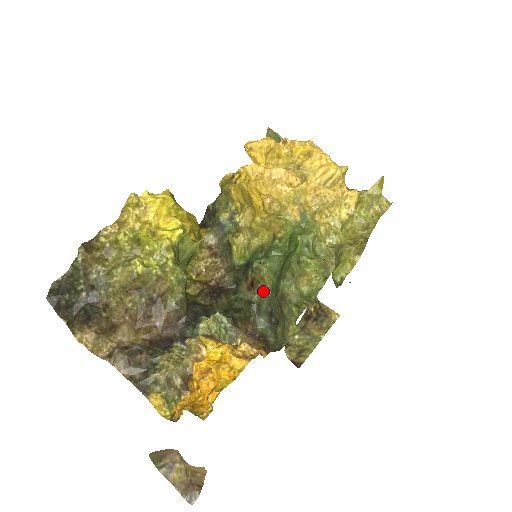
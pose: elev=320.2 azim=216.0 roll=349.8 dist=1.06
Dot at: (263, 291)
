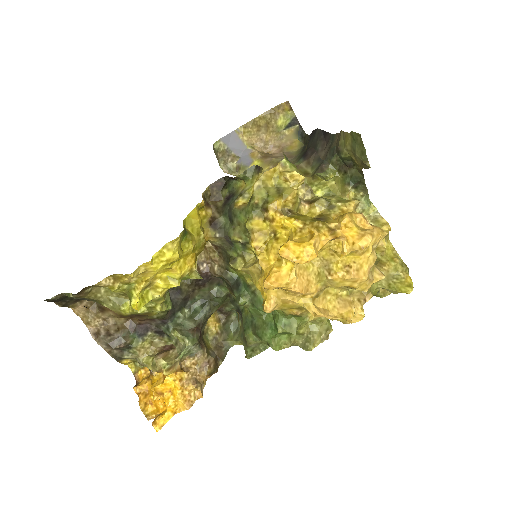
Dot at: occluded
